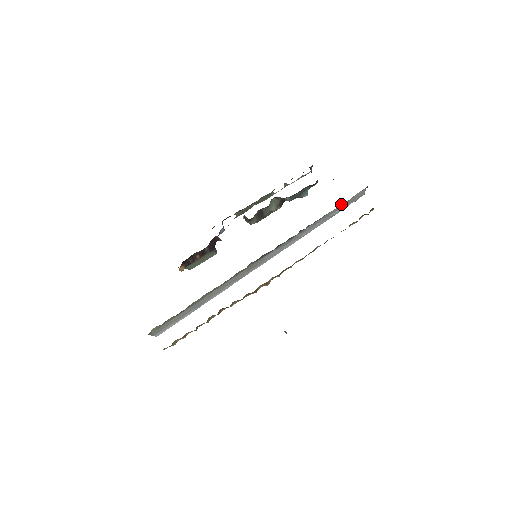
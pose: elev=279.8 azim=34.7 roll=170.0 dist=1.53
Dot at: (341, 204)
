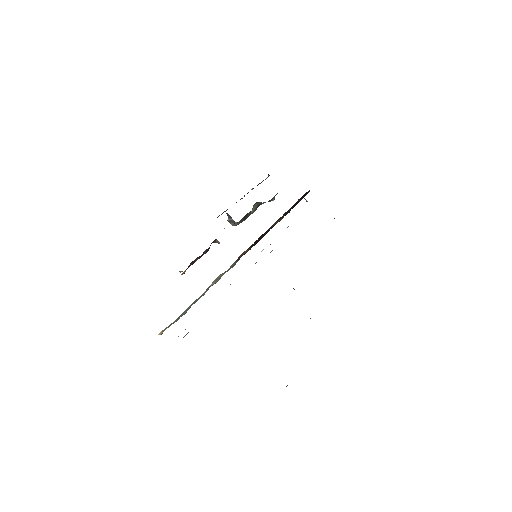
Dot at: occluded
